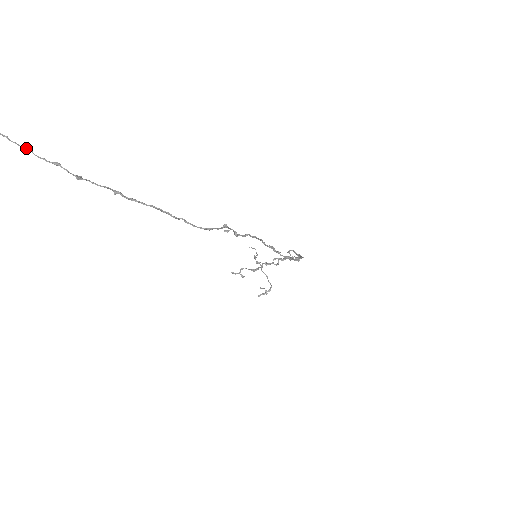
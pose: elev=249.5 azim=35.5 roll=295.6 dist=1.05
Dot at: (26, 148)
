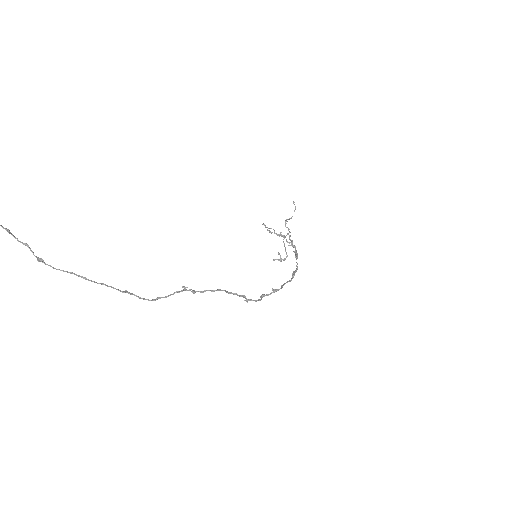
Dot at: (4, 228)
